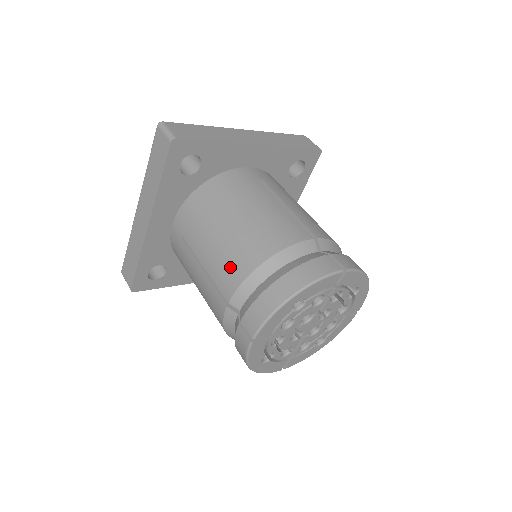
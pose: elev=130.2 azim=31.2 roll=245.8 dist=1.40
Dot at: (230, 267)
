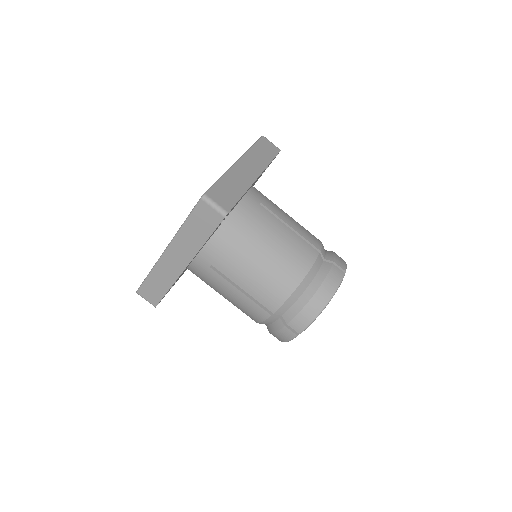
Dot at: occluded
